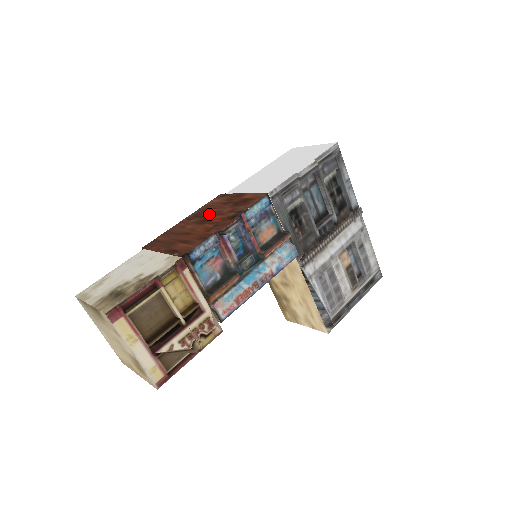
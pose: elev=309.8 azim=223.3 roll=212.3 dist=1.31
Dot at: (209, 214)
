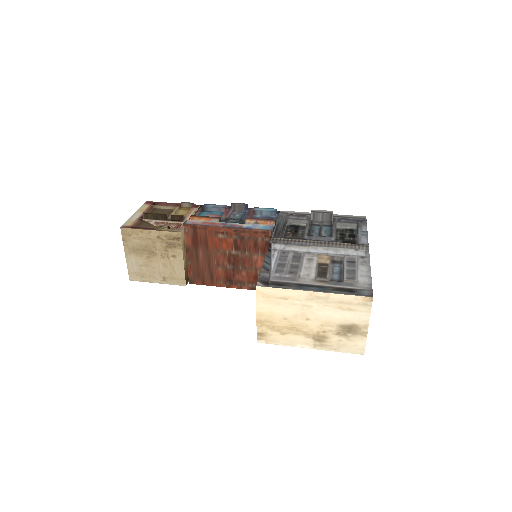
Dot at: occluded
